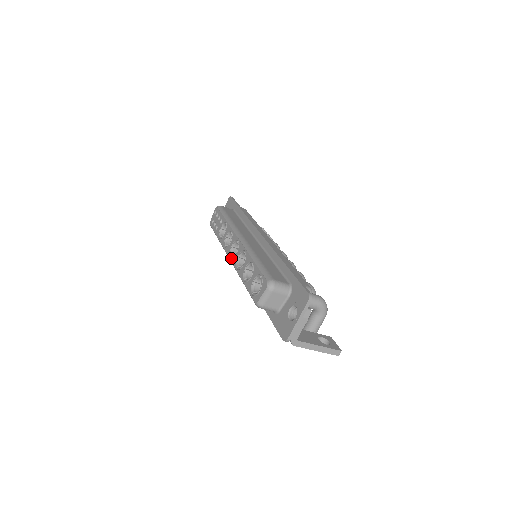
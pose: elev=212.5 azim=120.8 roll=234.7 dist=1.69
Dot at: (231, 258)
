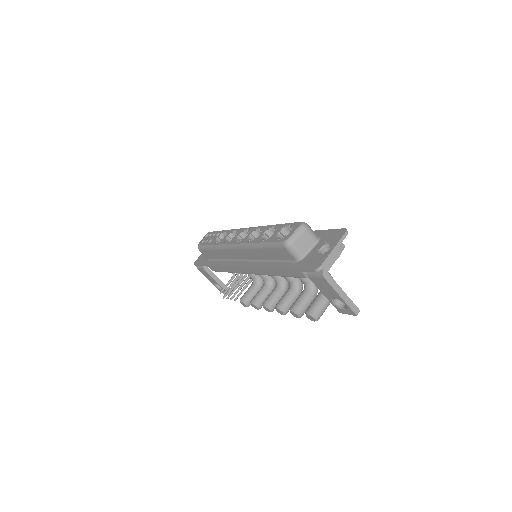
Dot at: (238, 242)
